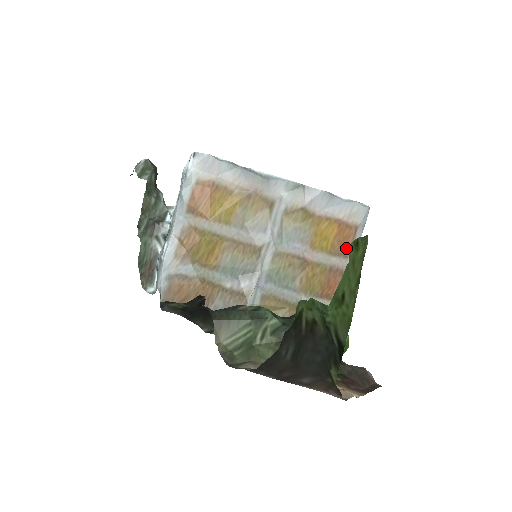
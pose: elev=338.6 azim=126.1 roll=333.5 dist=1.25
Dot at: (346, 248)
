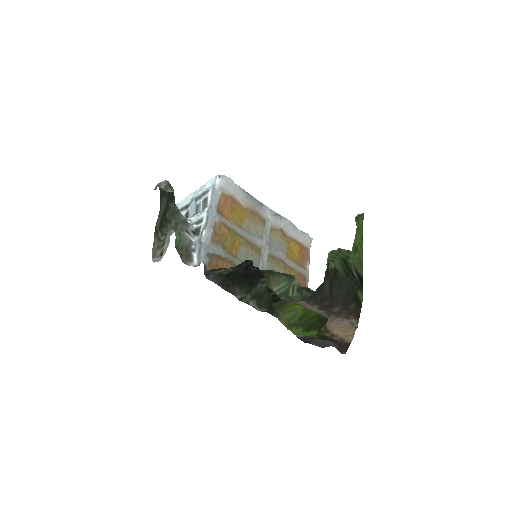
Dot at: (304, 263)
